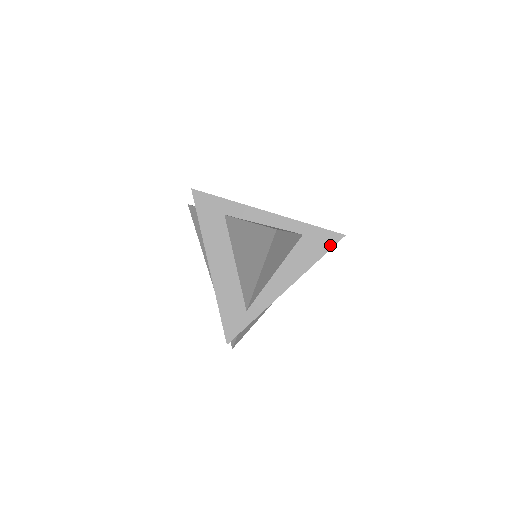
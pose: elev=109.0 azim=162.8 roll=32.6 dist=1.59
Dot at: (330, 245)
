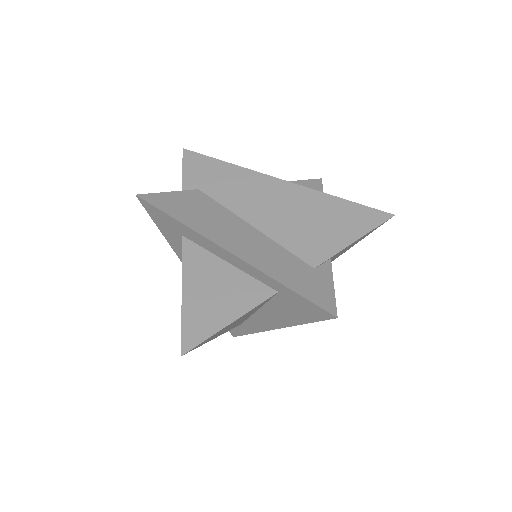
Dot at: (317, 317)
